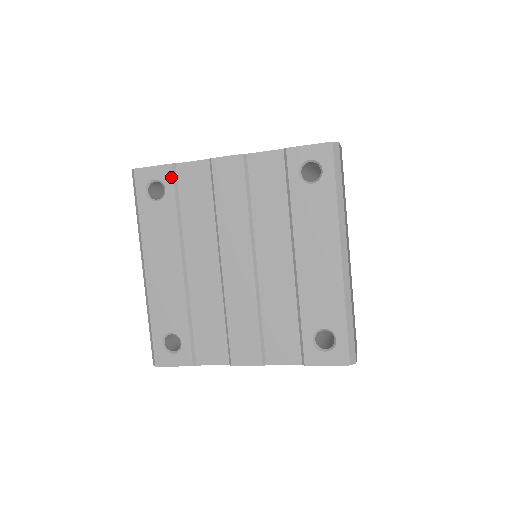
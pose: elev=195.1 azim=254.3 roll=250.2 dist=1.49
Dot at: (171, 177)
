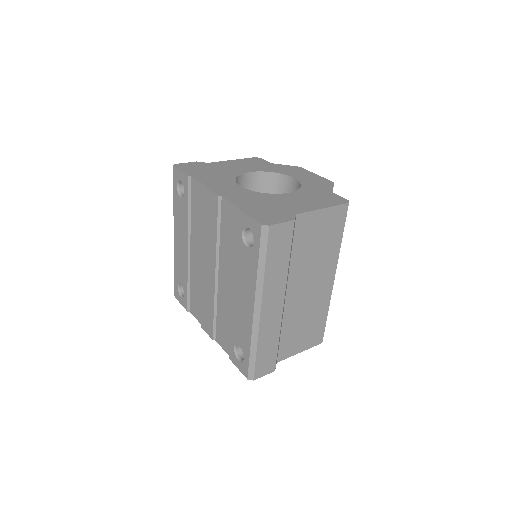
Dot at: (187, 185)
